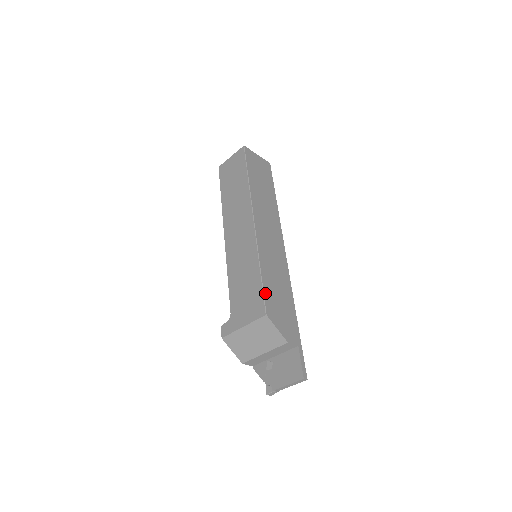
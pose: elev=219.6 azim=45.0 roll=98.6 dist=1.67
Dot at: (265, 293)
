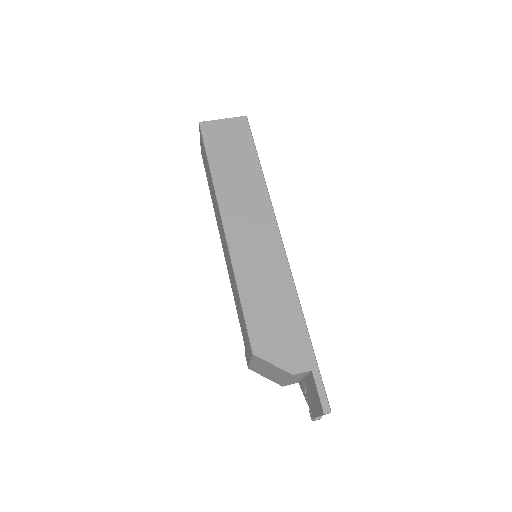
Dot at: (249, 324)
